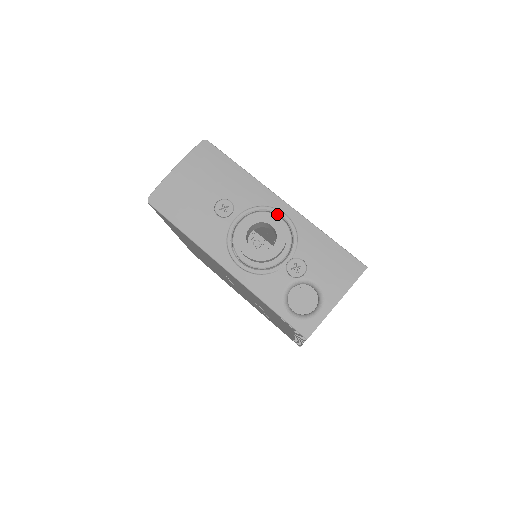
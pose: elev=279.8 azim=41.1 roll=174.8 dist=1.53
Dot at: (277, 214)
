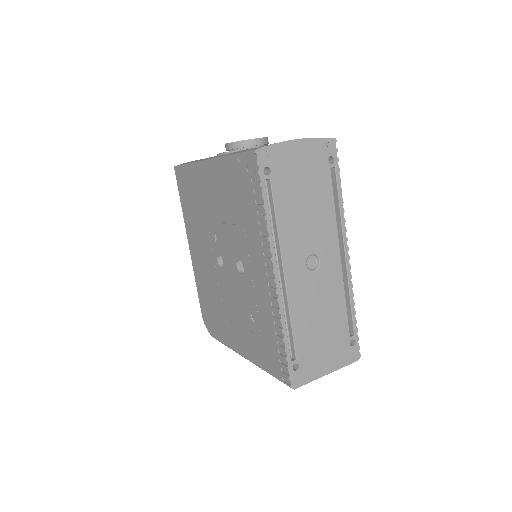
Dot at: occluded
